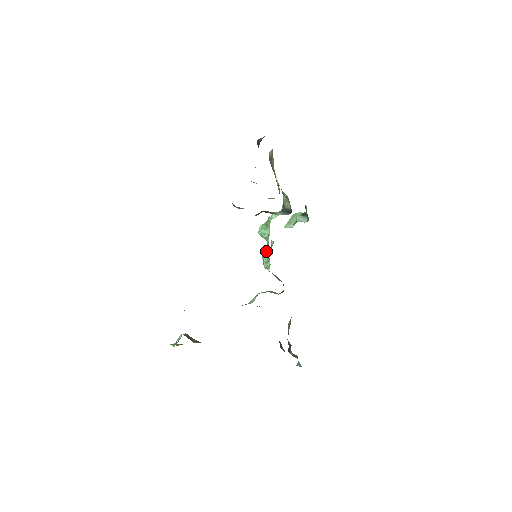
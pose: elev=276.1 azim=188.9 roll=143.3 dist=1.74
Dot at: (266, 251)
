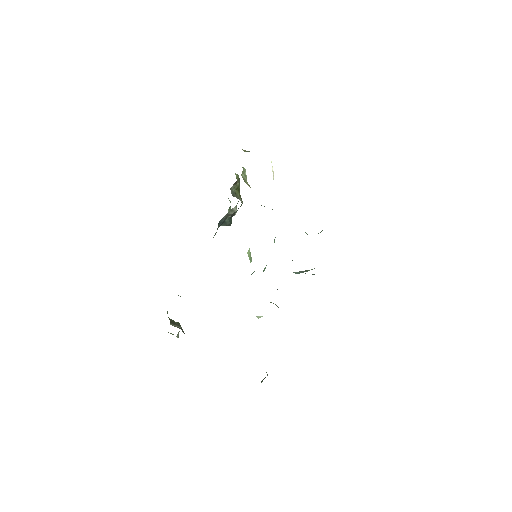
Dot at: occluded
